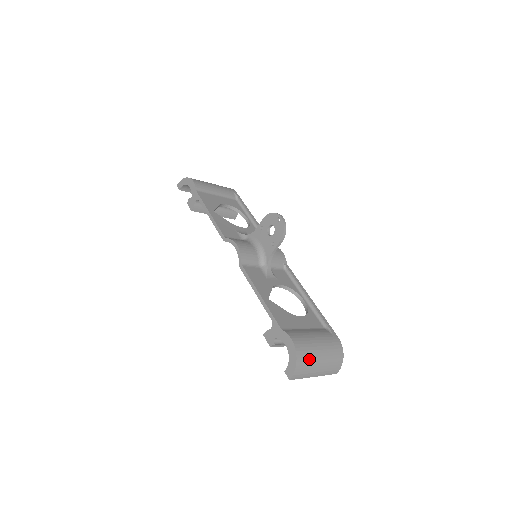
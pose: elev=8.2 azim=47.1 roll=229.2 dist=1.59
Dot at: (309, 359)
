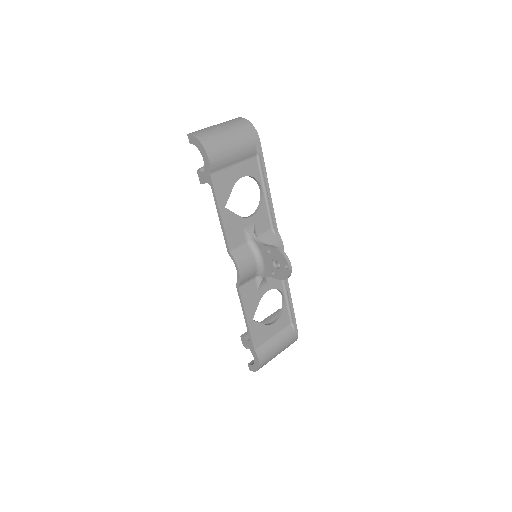
Dot at: occluded
